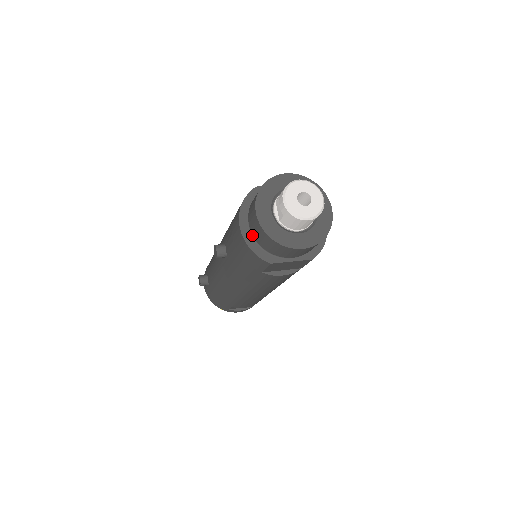
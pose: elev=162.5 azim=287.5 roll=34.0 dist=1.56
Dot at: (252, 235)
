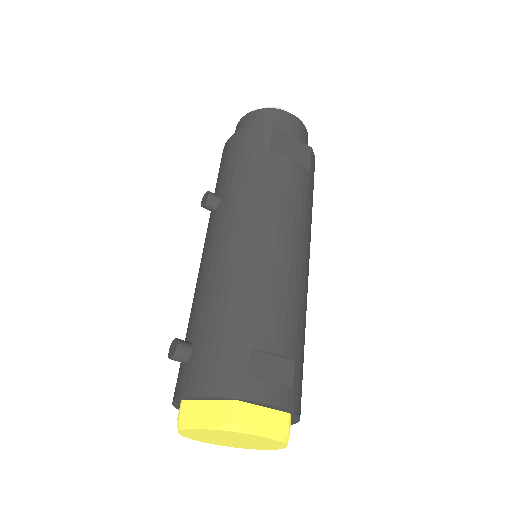
Dot at: occluded
